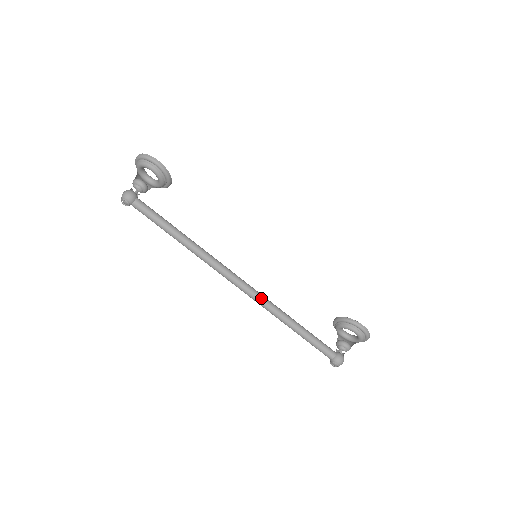
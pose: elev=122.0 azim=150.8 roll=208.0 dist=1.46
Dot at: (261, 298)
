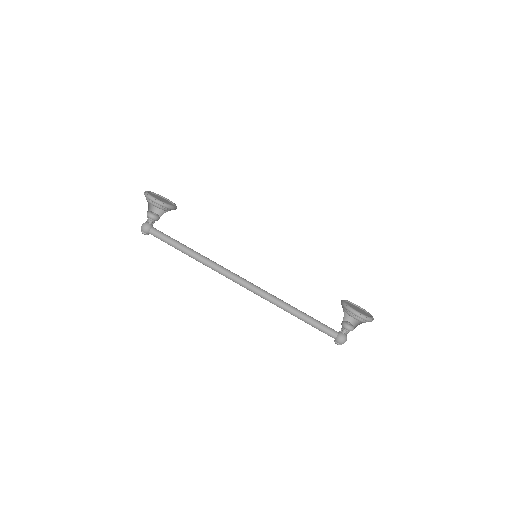
Dot at: (261, 294)
